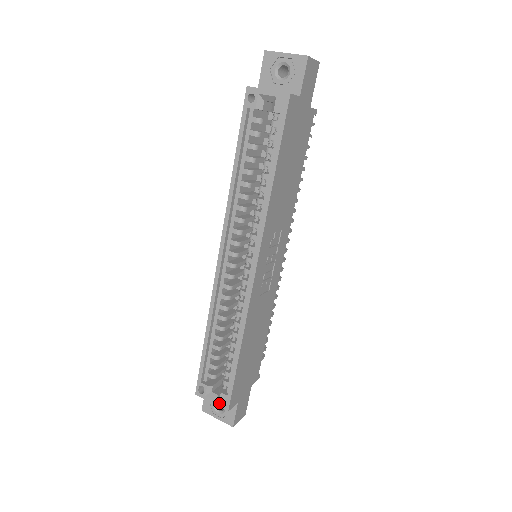
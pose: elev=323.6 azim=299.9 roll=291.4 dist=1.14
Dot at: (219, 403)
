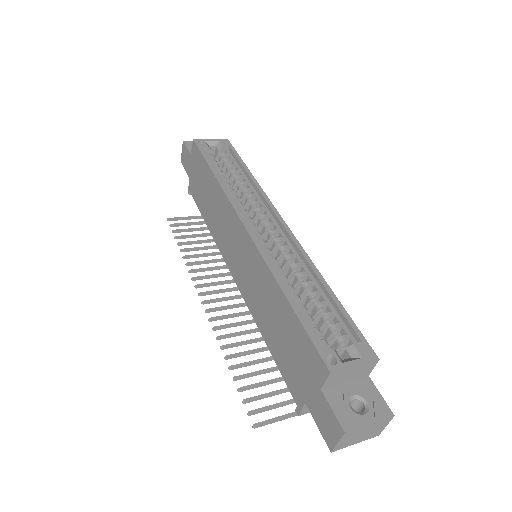
Dot at: (363, 358)
